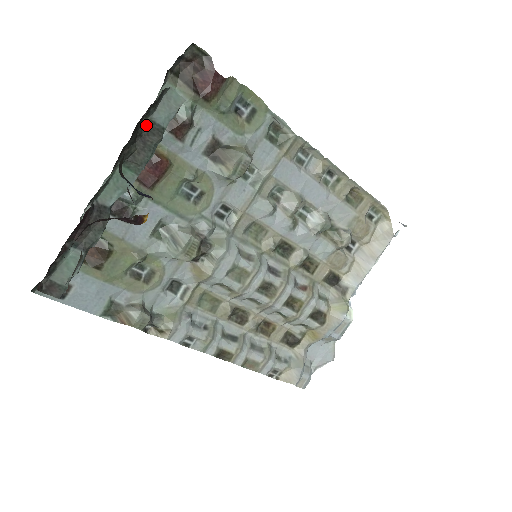
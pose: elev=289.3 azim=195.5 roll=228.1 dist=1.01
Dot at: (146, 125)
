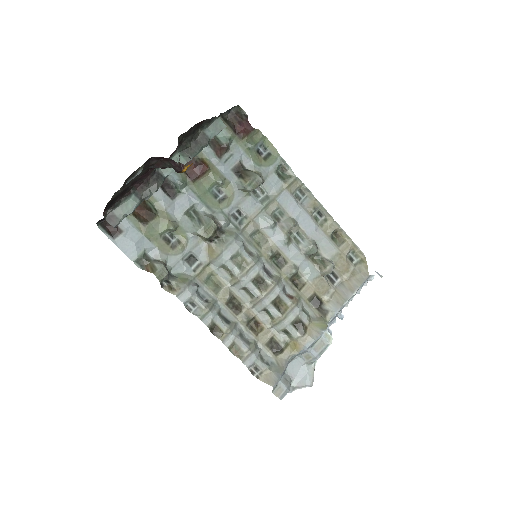
Dot at: (200, 134)
